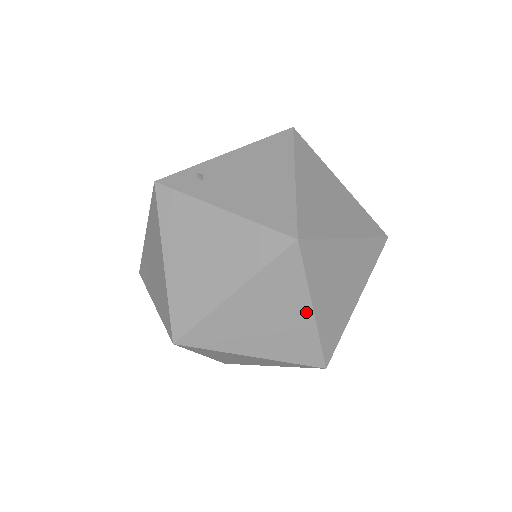
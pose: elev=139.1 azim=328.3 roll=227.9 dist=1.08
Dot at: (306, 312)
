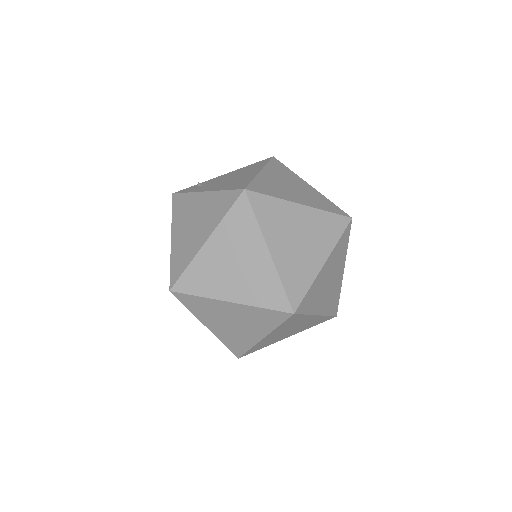
Dot at: (264, 254)
